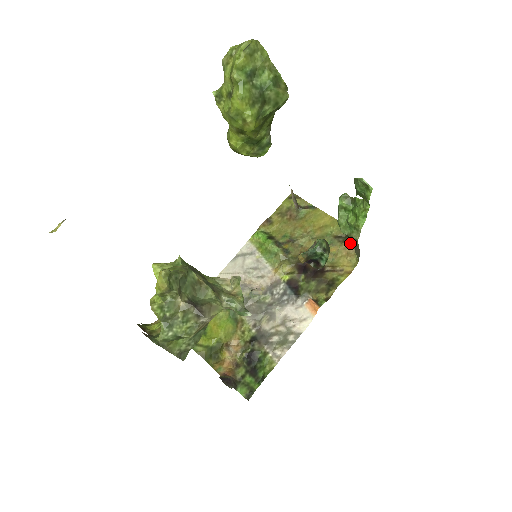
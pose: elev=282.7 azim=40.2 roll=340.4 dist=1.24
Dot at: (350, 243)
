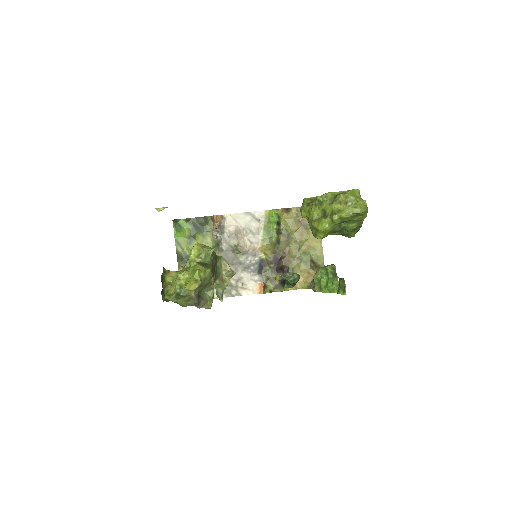
Dot at: (314, 274)
